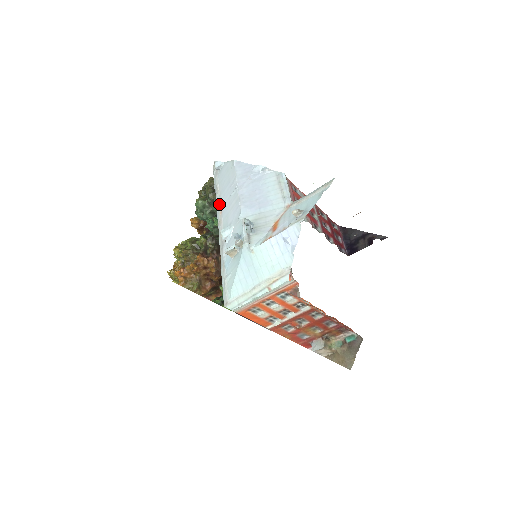
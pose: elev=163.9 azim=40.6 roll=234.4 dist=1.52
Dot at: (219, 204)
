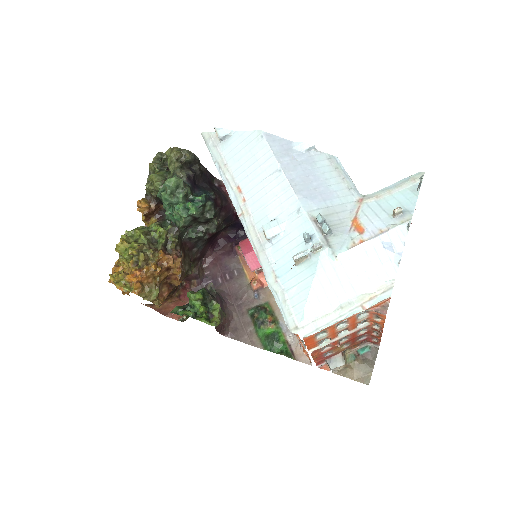
Dot at: (236, 188)
